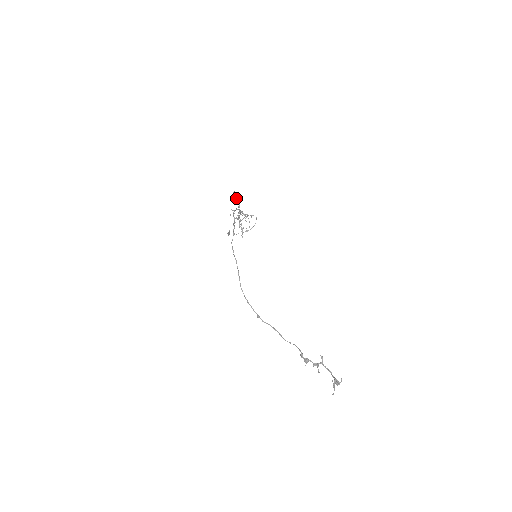
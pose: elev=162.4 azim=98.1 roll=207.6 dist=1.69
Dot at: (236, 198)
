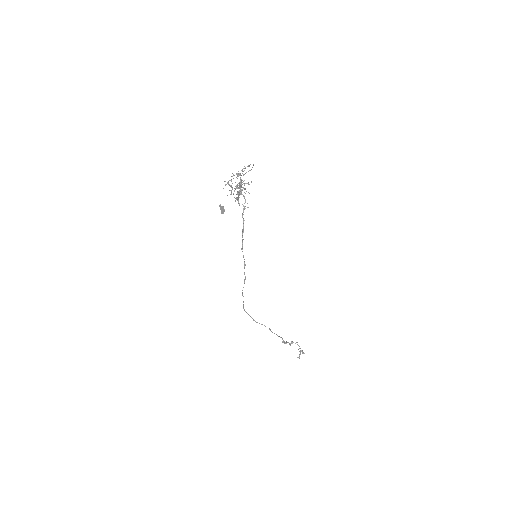
Dot at: (239, 175)
